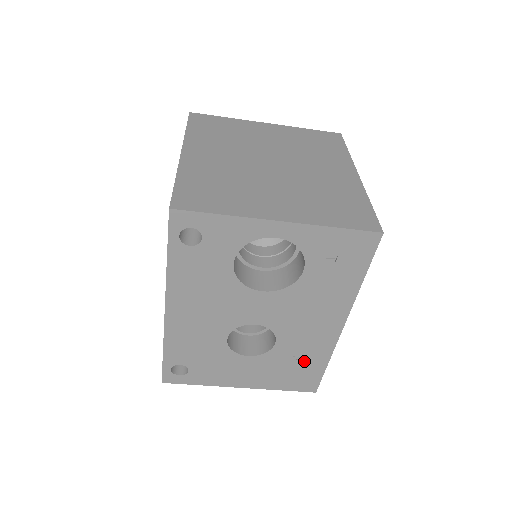
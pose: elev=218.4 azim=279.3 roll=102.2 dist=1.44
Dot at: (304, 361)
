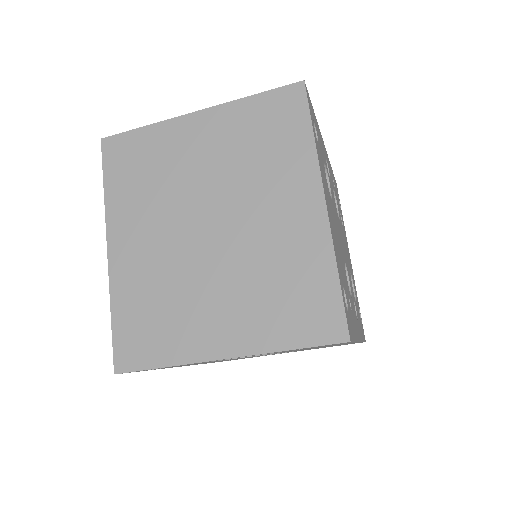
Dot at: occluded
